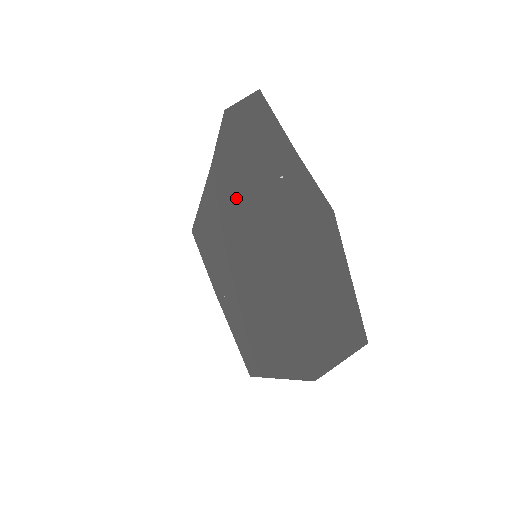
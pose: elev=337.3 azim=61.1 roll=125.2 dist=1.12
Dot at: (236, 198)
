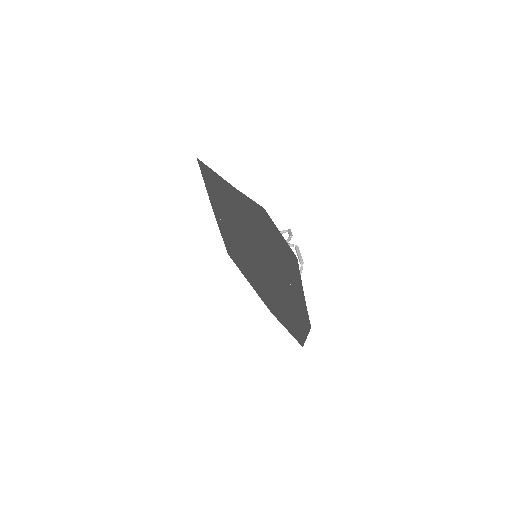
Dot at: (253, 231)
